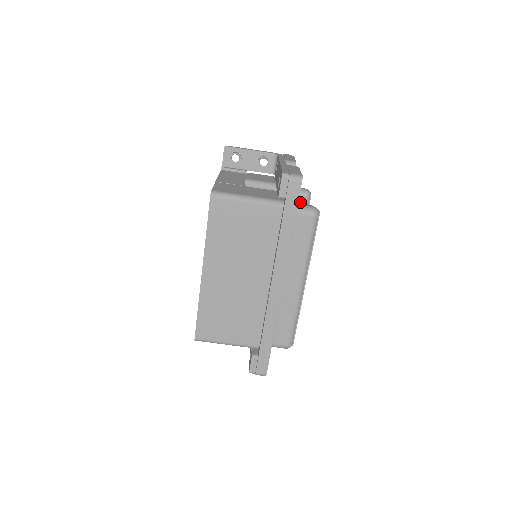
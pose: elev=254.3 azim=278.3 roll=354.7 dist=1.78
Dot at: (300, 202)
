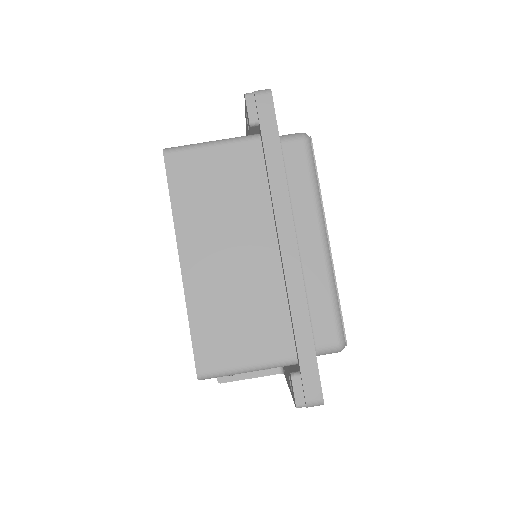
Dot at: occluded
